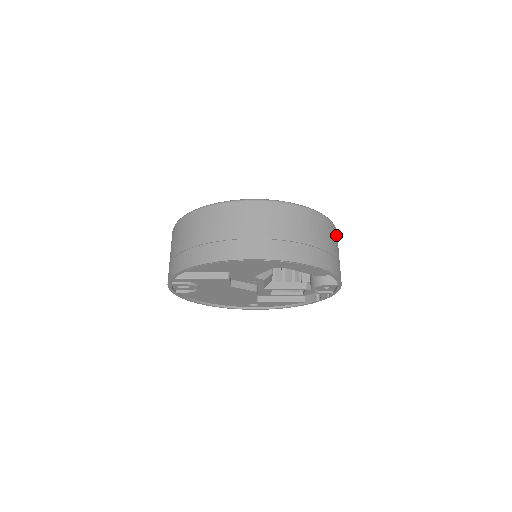
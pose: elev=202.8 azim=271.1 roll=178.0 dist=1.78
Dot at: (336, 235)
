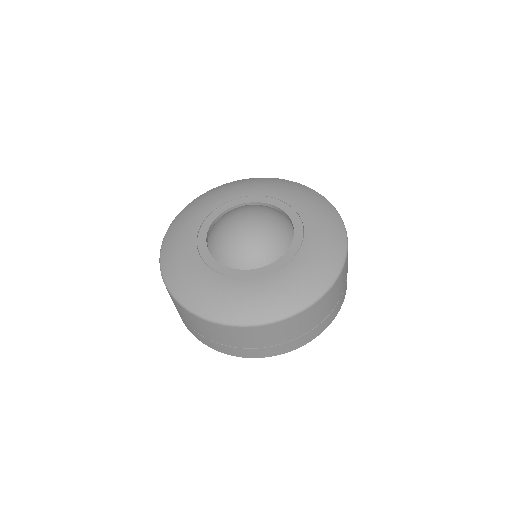
Dot at: (337, 284)
